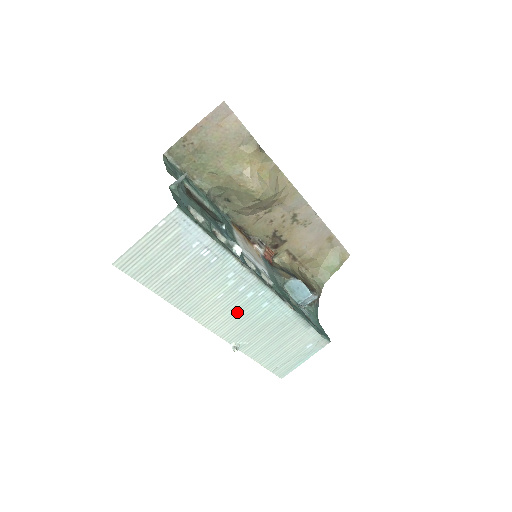
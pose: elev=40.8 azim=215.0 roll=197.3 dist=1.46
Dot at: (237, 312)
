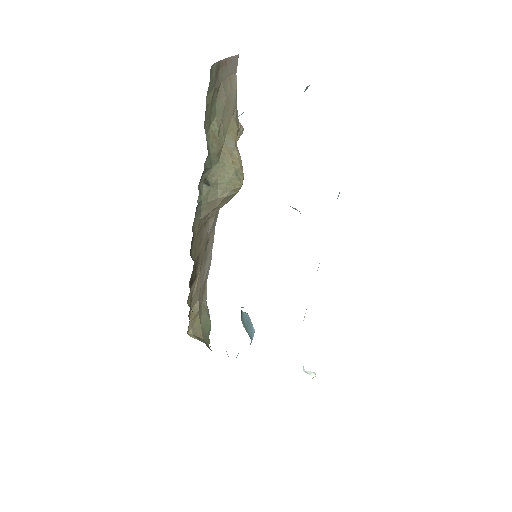
Dot at: occluded
